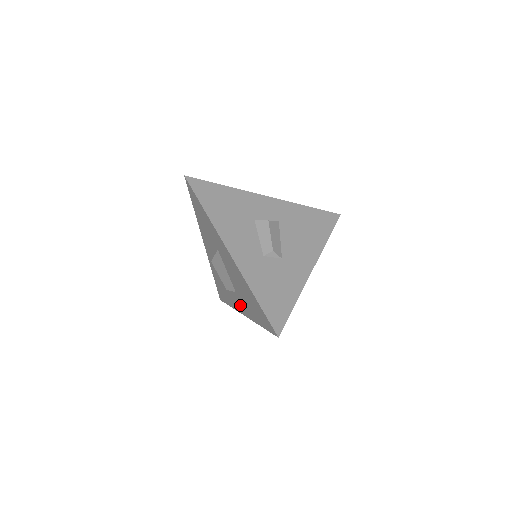
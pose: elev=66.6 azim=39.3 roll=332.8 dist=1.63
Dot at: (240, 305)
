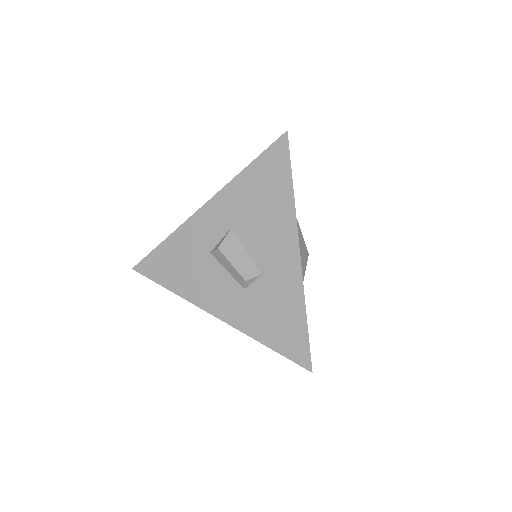
Dot at: occluded
